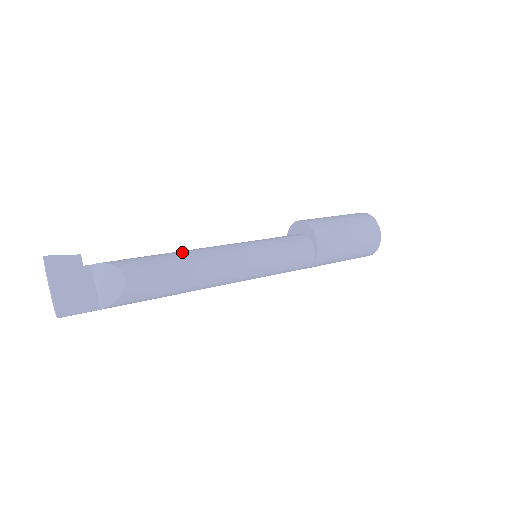
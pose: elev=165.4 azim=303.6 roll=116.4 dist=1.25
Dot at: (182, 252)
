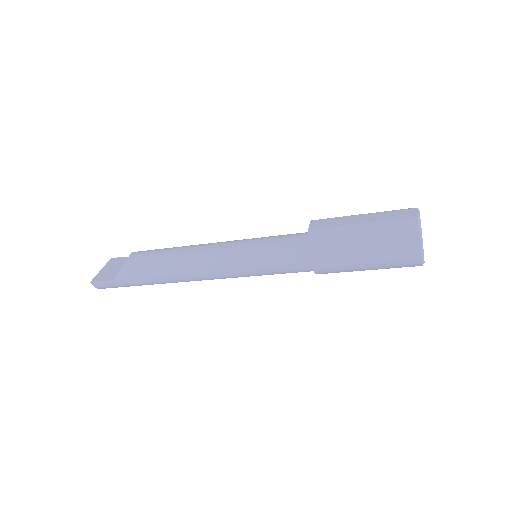
Dot at: occluded
